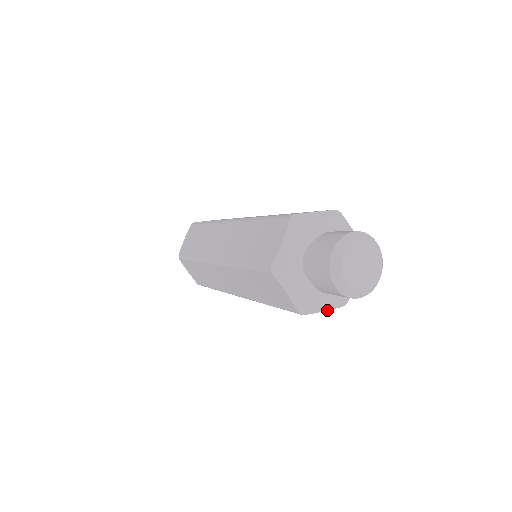
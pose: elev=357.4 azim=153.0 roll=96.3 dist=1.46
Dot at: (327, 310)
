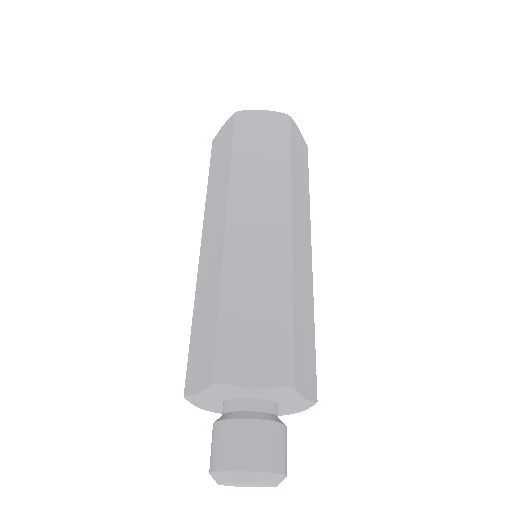
Dot at: occluded
